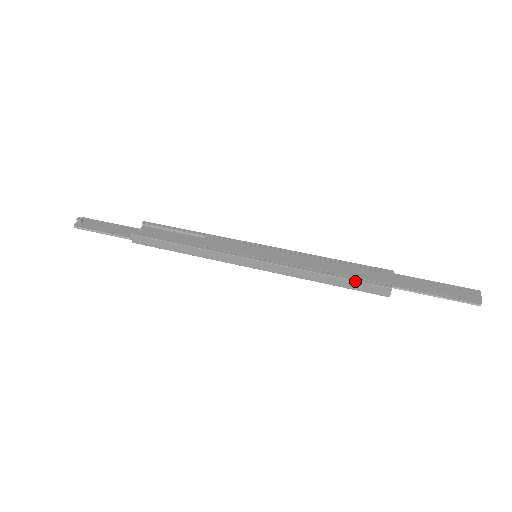
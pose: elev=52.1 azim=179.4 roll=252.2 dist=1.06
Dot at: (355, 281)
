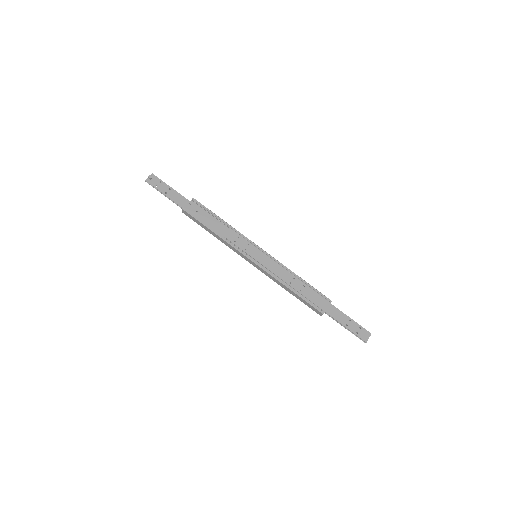
Dot at: (305, 301)
